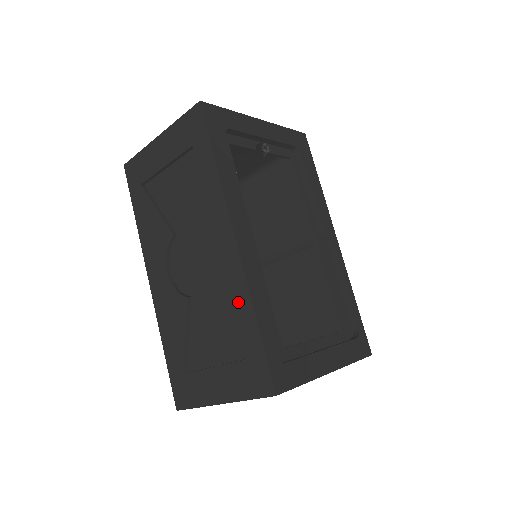
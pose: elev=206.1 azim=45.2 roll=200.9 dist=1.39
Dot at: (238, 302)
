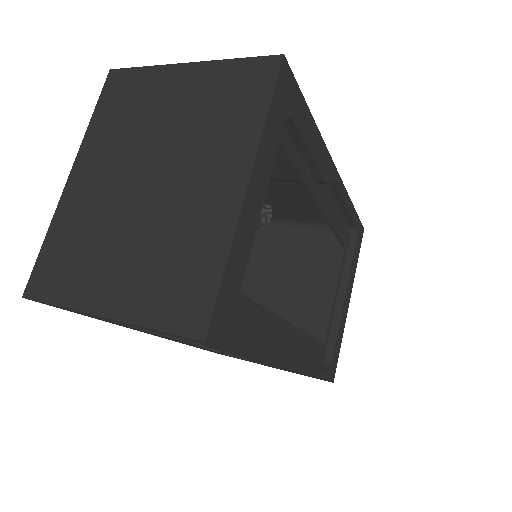
Dot at: occluded
